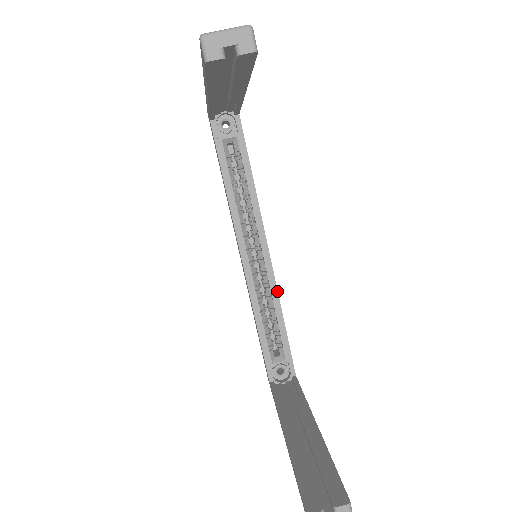
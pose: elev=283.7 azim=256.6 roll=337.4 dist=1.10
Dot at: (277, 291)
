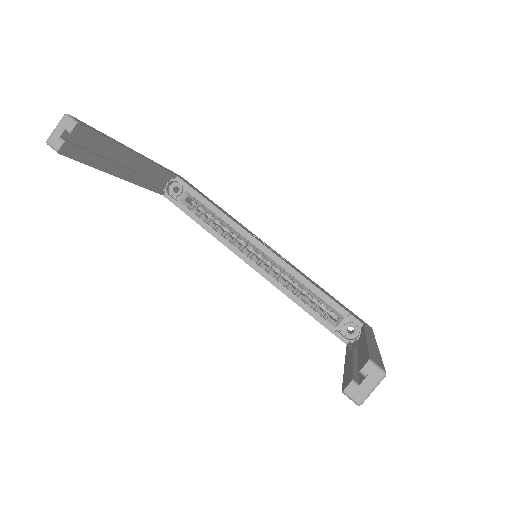
Dot at: (294, 270)
